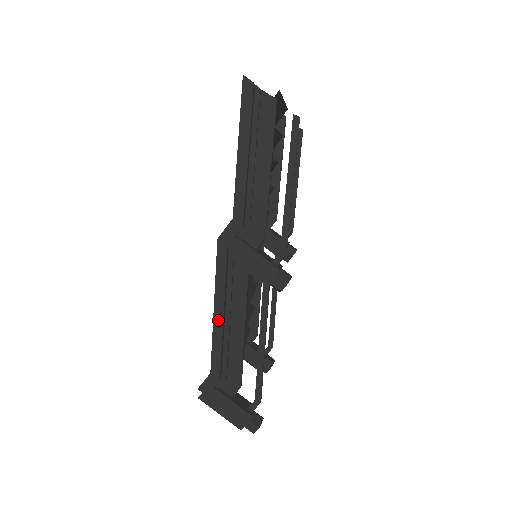
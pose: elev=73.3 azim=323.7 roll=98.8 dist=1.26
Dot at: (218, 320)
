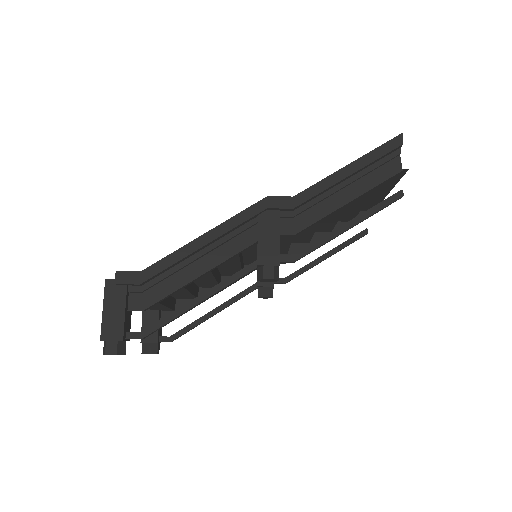
Dot at: (197, 244)
